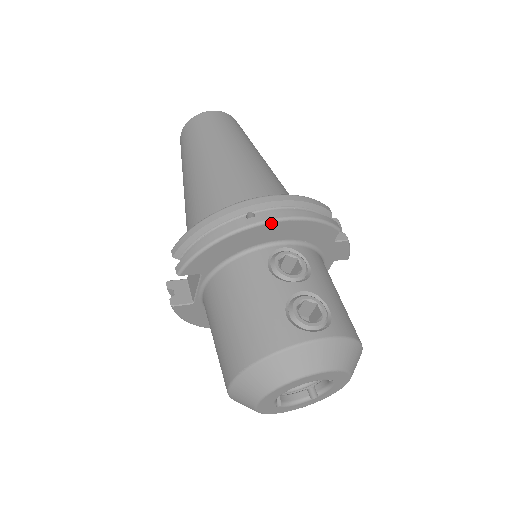
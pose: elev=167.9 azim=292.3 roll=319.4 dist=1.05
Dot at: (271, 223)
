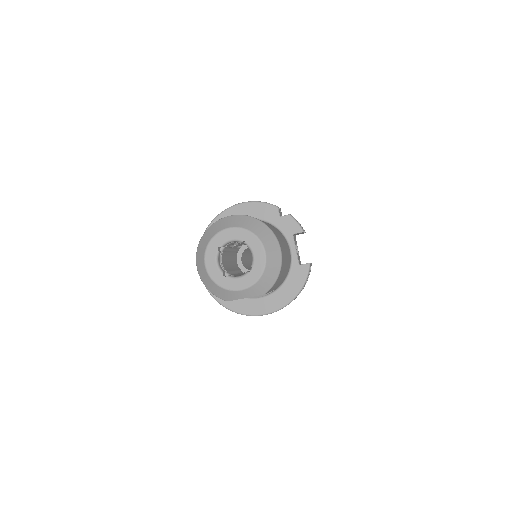
Dot at: (231, 208)
